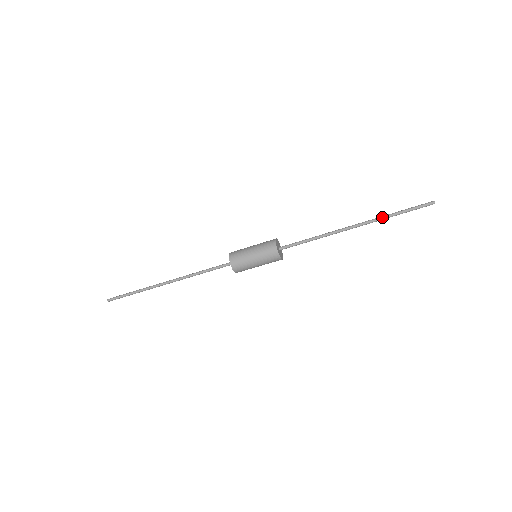
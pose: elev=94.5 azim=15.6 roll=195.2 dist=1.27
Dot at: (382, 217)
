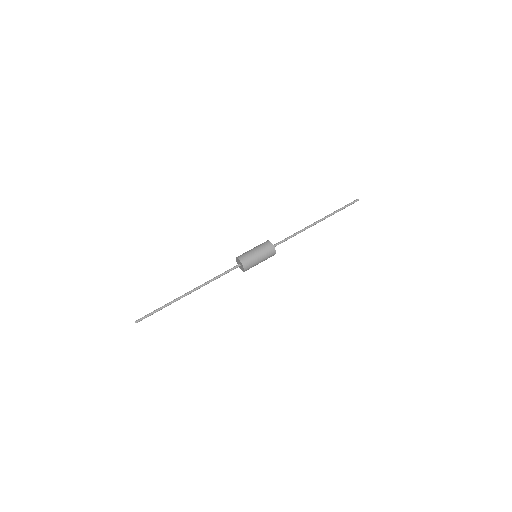
Dot at: (331, 213)
